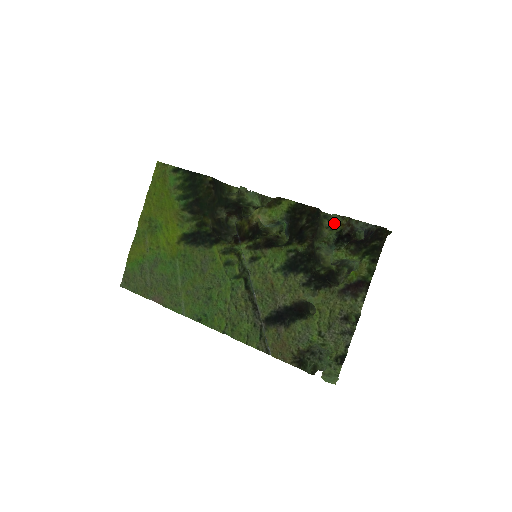
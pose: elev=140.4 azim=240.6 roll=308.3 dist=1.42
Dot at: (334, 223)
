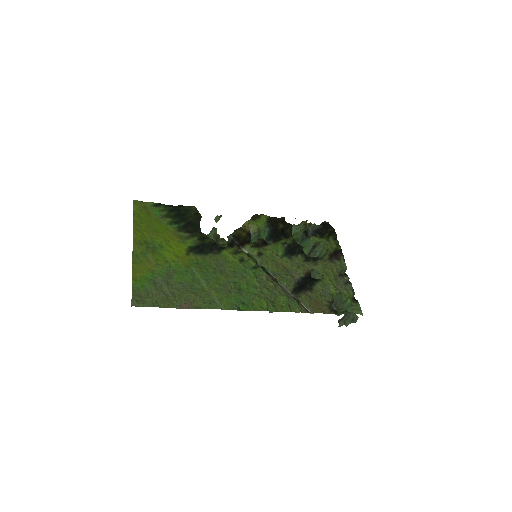
Dot at: occluded
